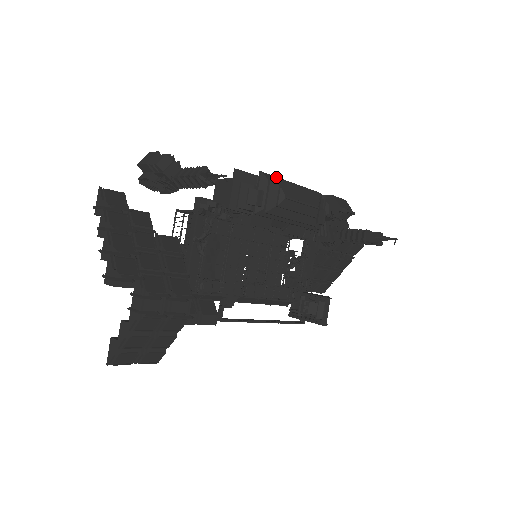
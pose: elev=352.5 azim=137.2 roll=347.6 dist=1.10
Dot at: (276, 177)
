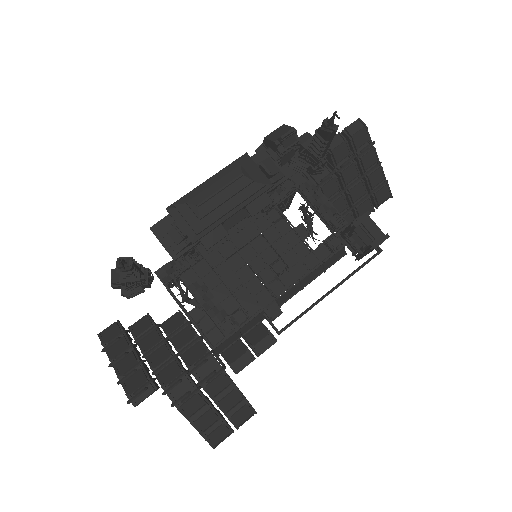
Dot at: (184, 196)
